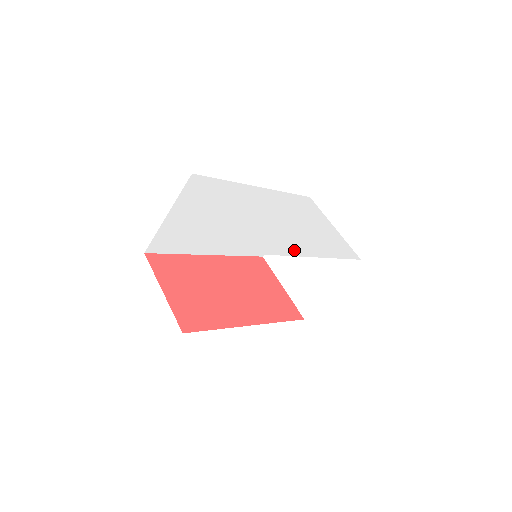
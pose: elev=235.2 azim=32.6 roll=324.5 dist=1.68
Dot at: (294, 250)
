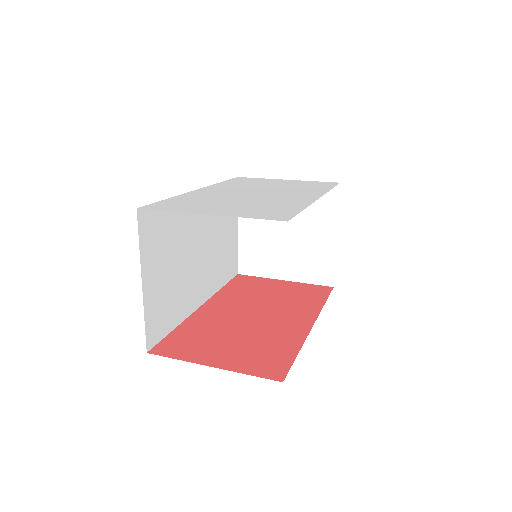
Dot at: (304, 201)
